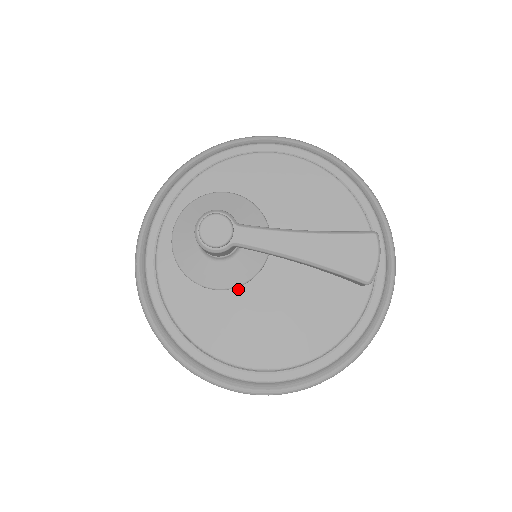
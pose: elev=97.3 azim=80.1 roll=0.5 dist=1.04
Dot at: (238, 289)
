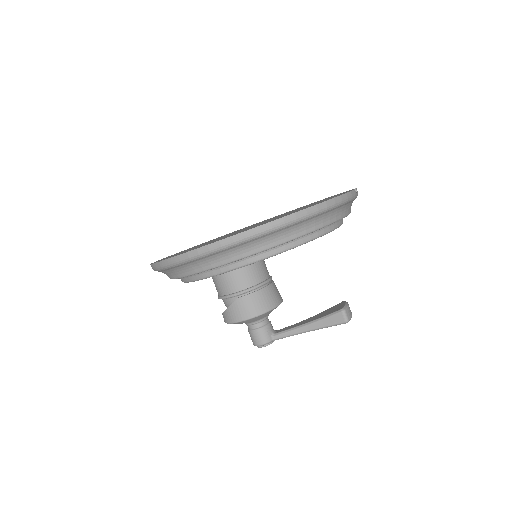
Dot at: occluded
